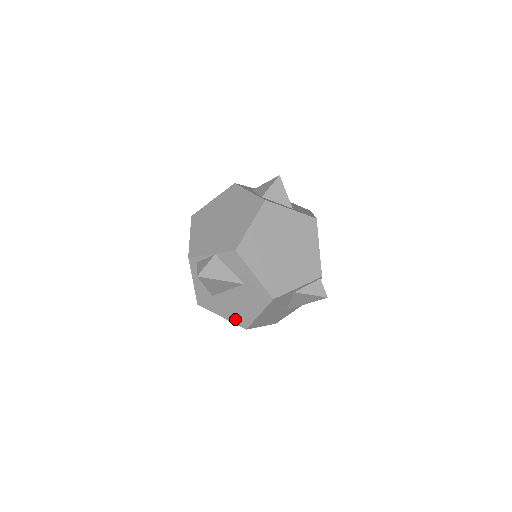
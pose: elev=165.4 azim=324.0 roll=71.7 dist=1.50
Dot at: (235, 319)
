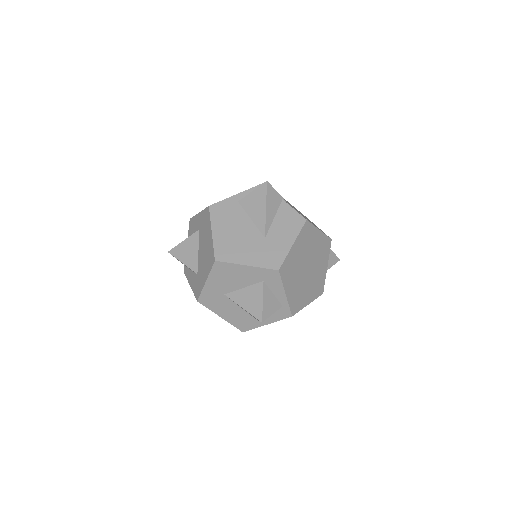
Dot at: (209, 266)
